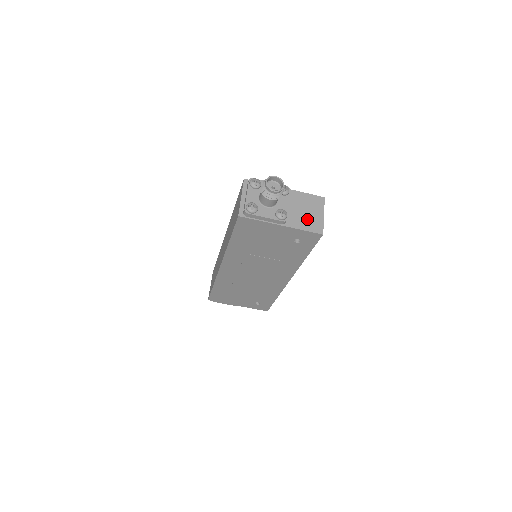
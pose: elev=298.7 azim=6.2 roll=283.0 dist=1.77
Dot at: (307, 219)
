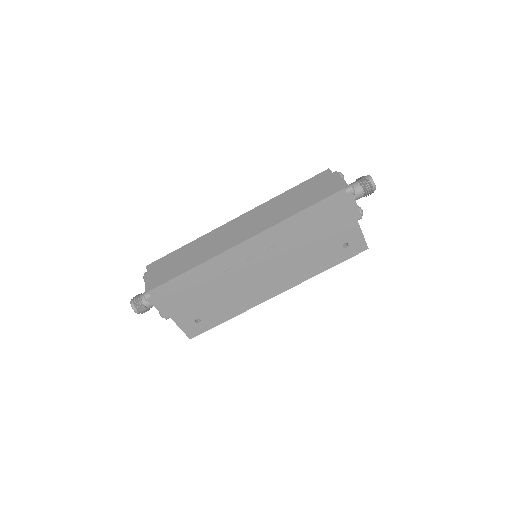
Dot at: occluded
